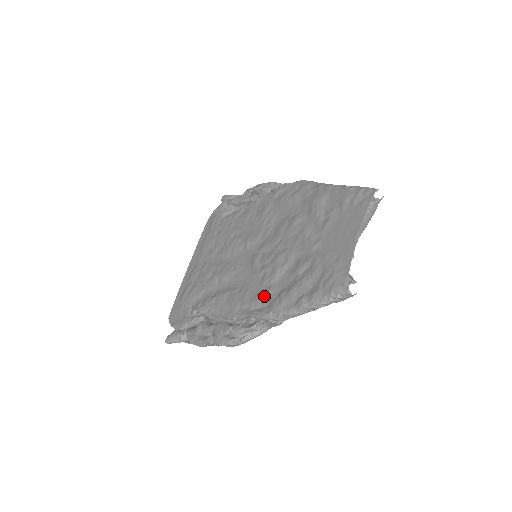
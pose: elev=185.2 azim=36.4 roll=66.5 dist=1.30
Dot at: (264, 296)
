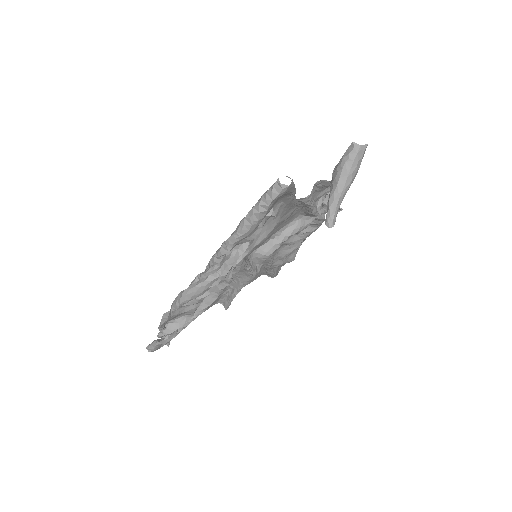
Dot at: occluded
